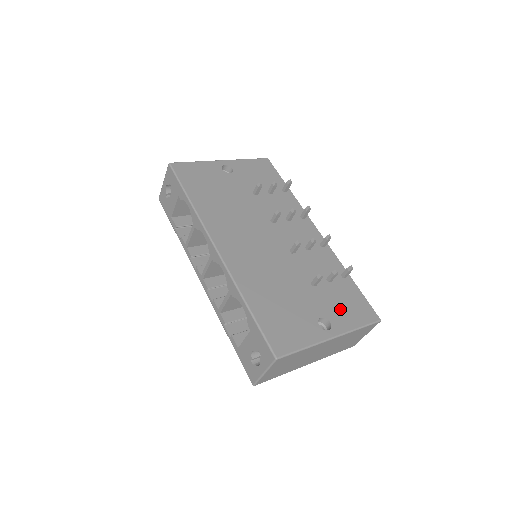
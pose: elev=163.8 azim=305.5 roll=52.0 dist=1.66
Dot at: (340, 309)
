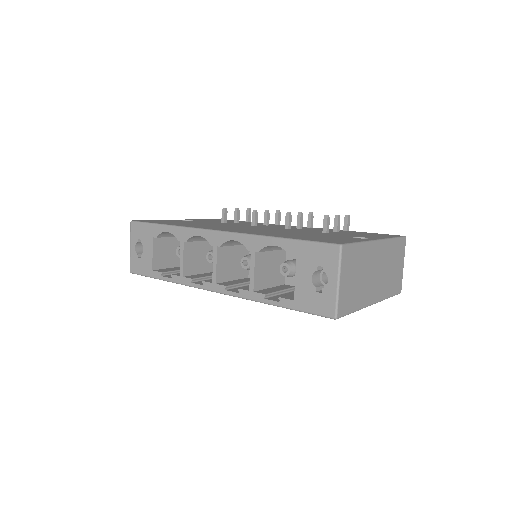
Dot at: (364, 235)
